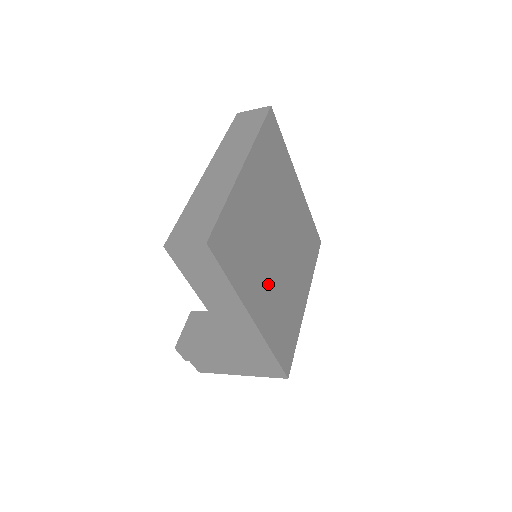
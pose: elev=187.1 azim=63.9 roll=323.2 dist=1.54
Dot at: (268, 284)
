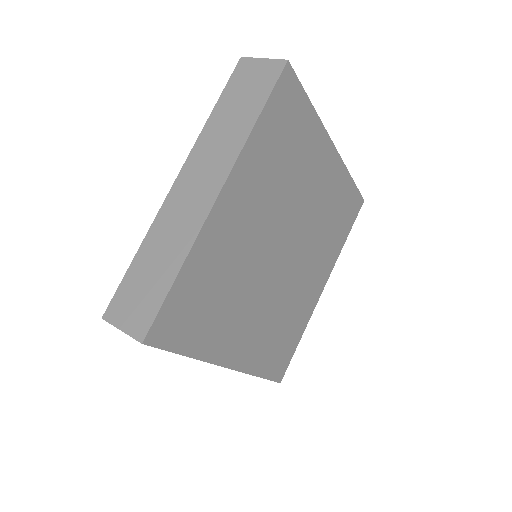
Dot at: (256, 314)
